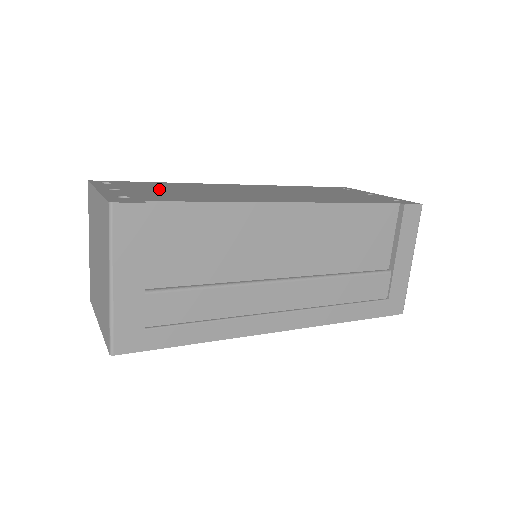
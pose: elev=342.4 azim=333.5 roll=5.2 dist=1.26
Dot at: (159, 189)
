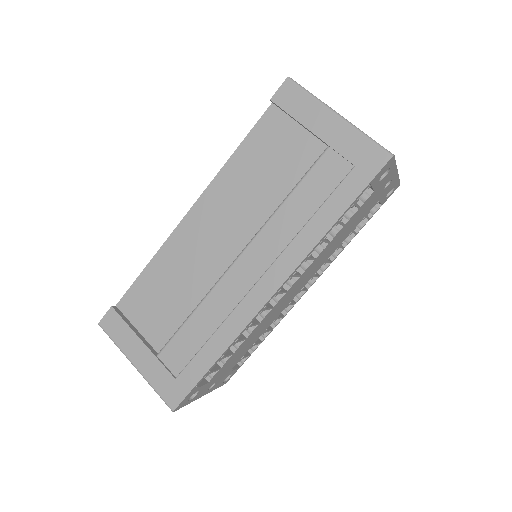
Dot at: occluded
